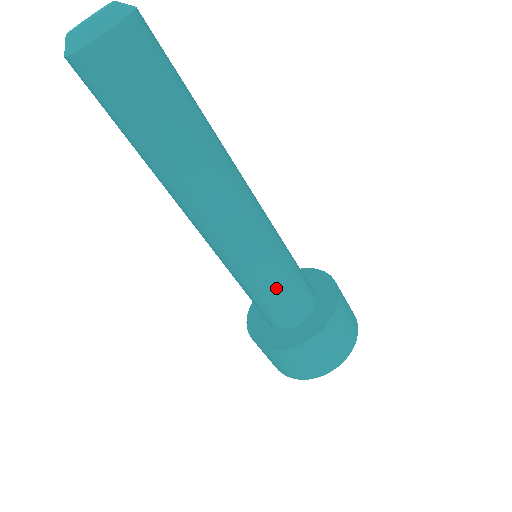
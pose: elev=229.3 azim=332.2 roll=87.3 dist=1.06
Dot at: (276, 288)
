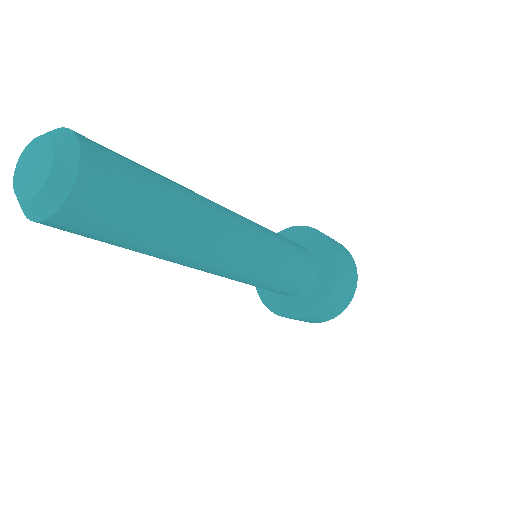
Dot at: (288, 273)
